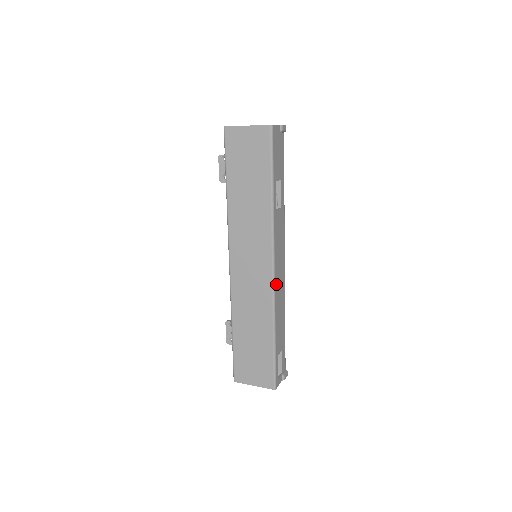
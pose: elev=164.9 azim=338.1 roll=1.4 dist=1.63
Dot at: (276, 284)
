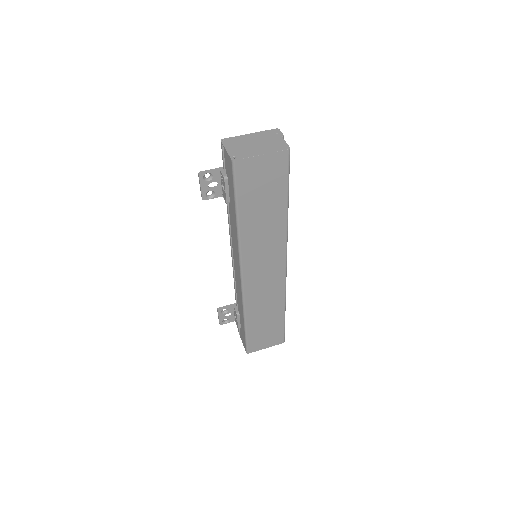
Dot at: occluded
